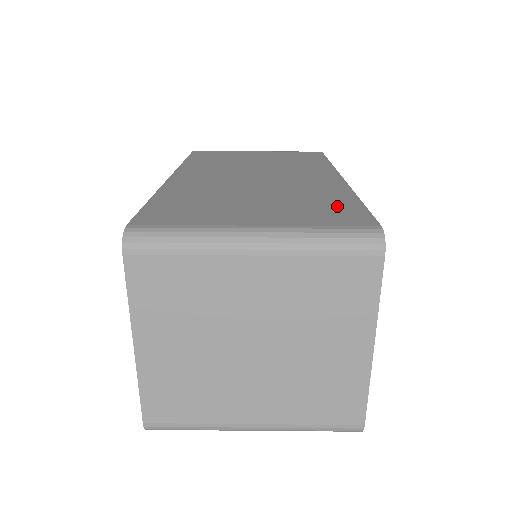
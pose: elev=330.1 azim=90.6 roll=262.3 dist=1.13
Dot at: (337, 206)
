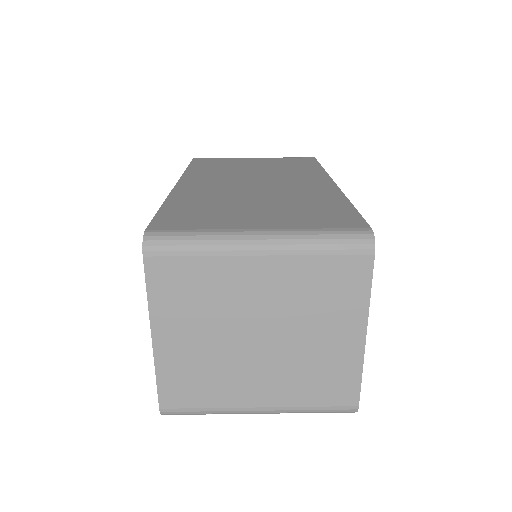
Dot at: (331, 210)
